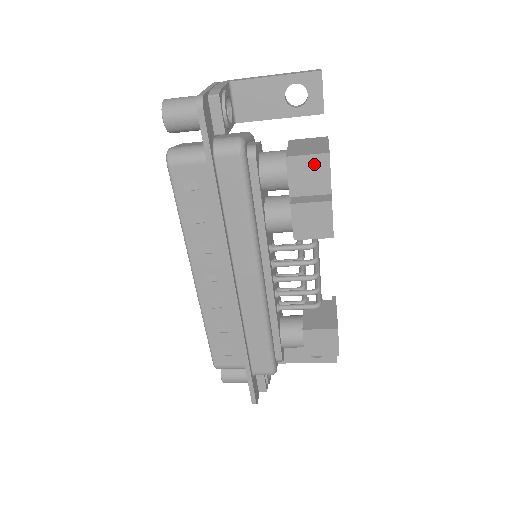
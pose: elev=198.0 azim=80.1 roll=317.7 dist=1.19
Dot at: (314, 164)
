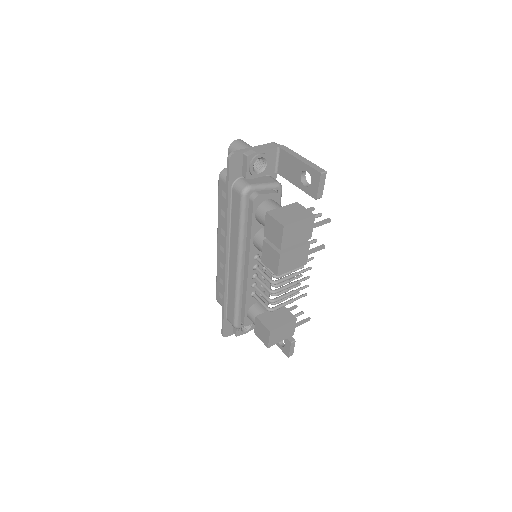
Dot at: (276, 226)
